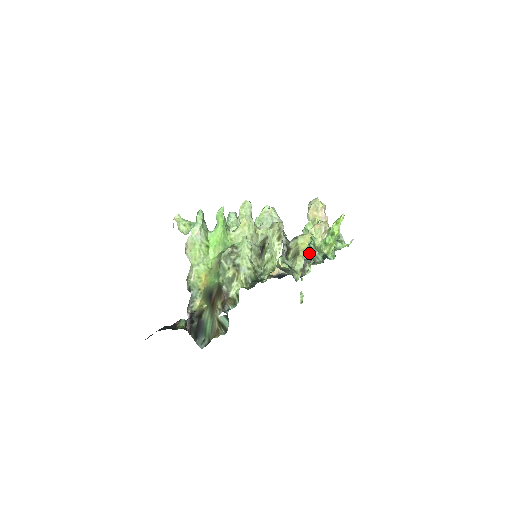
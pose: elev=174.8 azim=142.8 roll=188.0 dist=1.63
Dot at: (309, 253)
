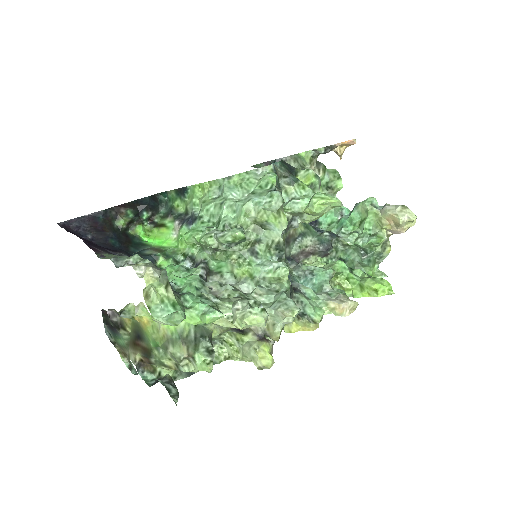
Dot at: (315, 286)
